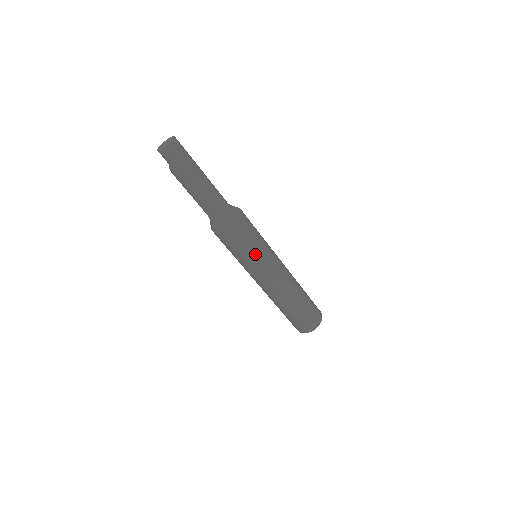
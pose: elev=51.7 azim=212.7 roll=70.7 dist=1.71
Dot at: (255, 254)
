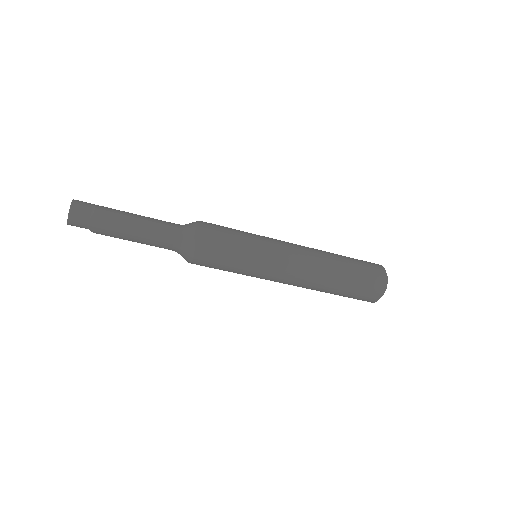
Dot at: (245, 260)
